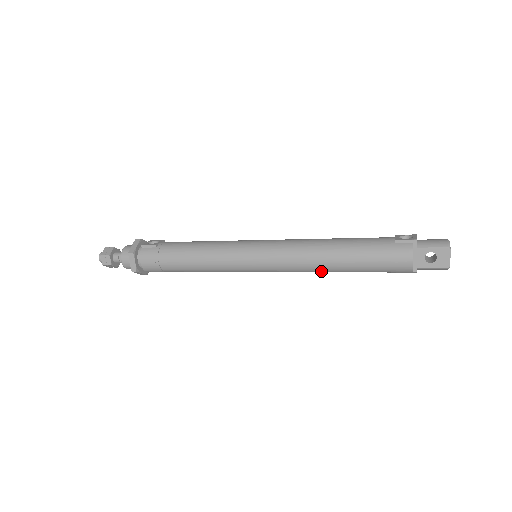
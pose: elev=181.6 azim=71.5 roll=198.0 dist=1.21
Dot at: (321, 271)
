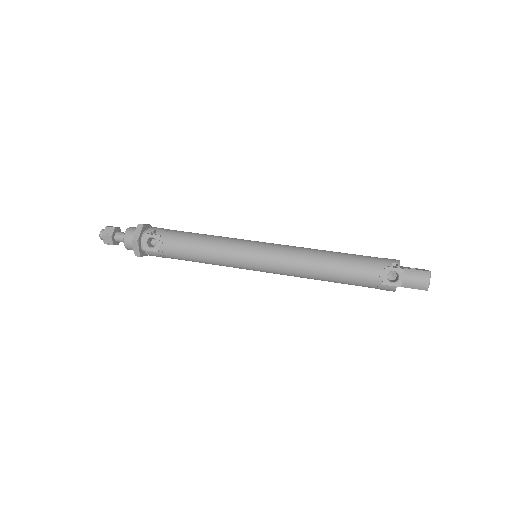
Dot at: occluded
